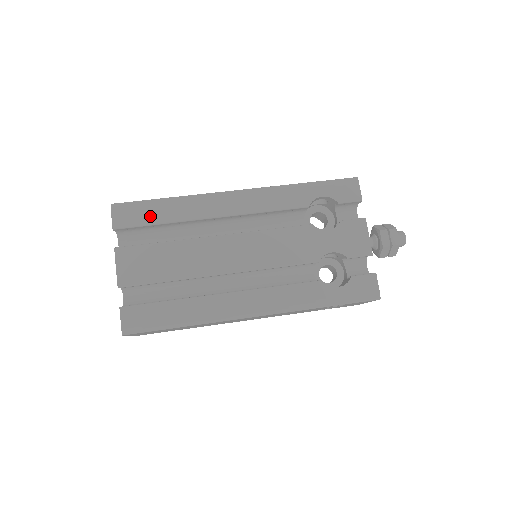
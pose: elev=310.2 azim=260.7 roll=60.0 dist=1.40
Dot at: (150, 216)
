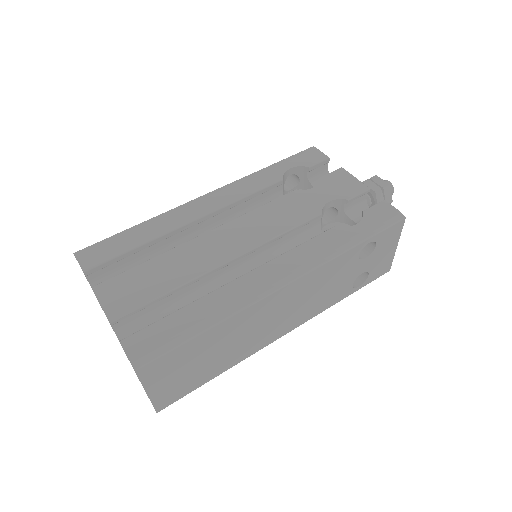
Dot at: (122, 245)
